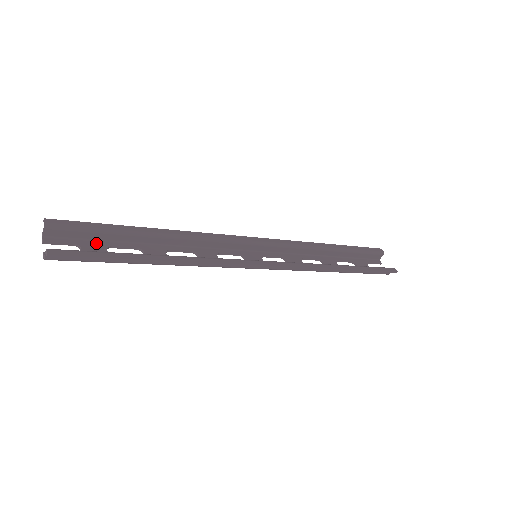
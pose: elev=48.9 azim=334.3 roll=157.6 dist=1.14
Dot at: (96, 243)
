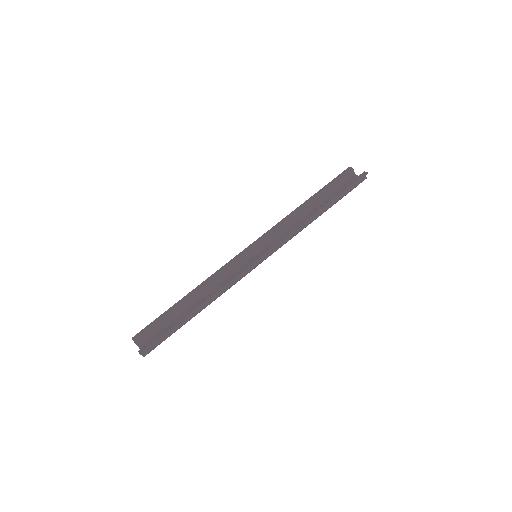
Dot at: (164, 328)
